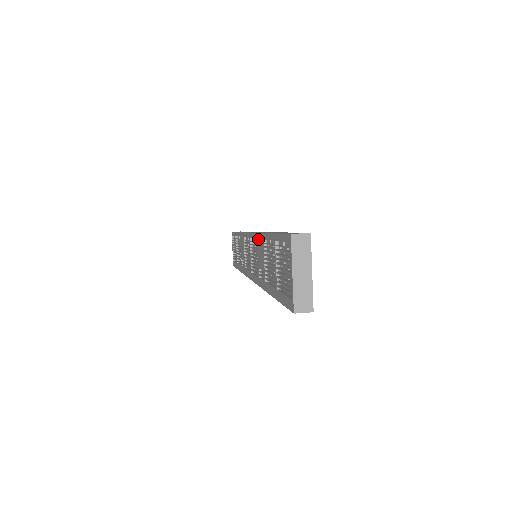
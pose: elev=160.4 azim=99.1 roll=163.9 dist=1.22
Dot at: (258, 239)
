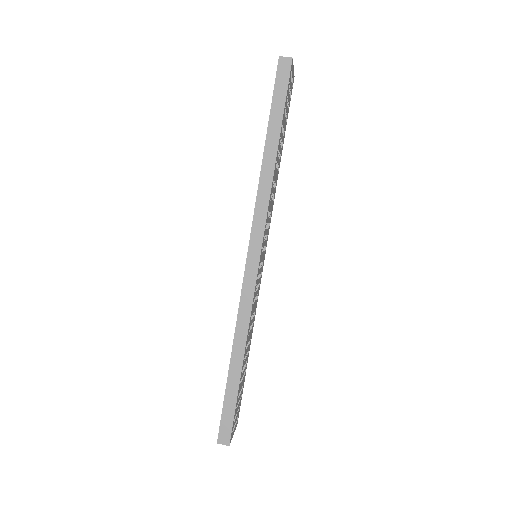
Dot at: (238, 315)
